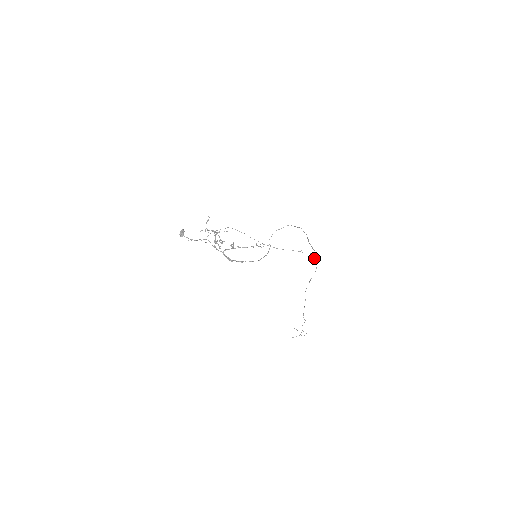
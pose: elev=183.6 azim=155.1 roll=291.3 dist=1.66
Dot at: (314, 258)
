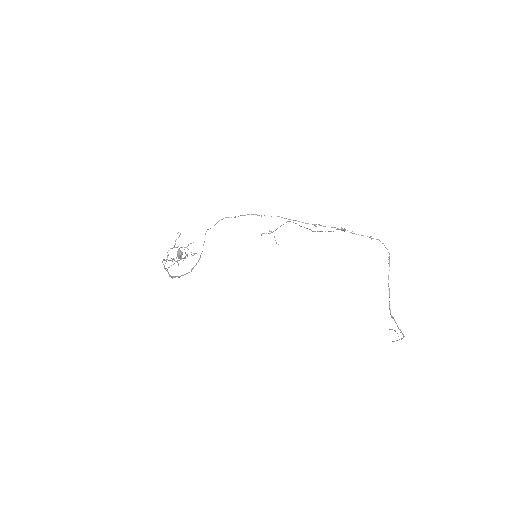
Dot at: occluded
